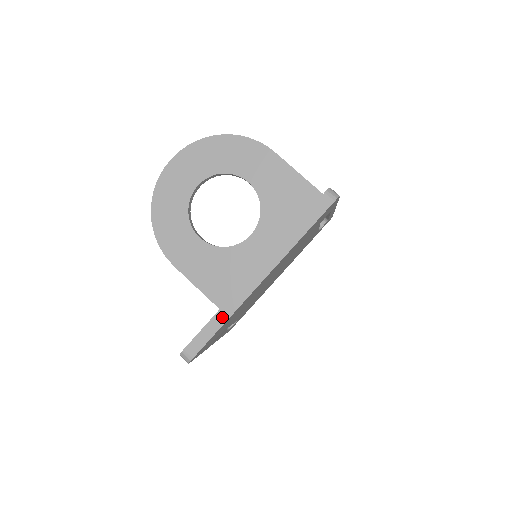
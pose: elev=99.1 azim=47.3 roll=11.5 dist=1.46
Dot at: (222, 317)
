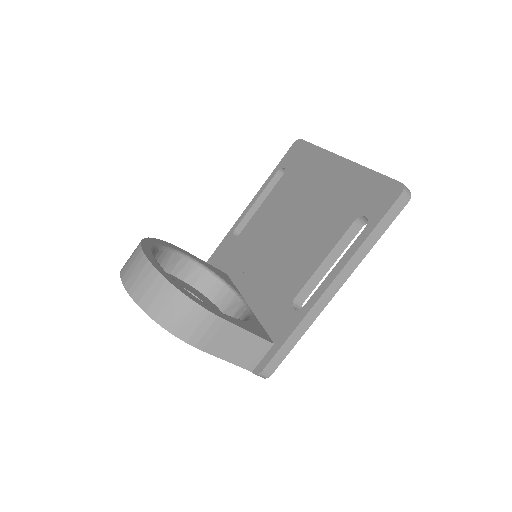
Dot at: occluded
